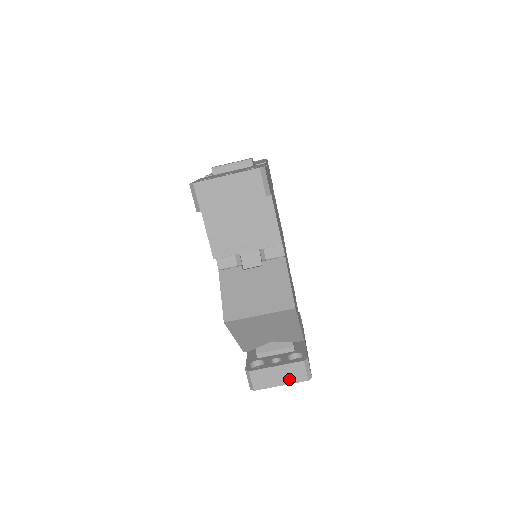
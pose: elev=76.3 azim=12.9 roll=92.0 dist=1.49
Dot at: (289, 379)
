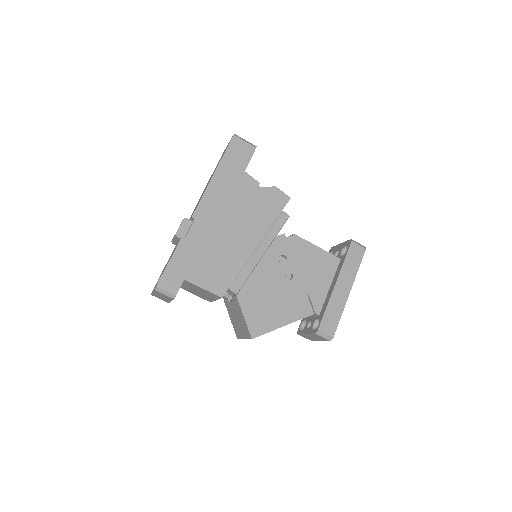
Dot at: (320, 339)
